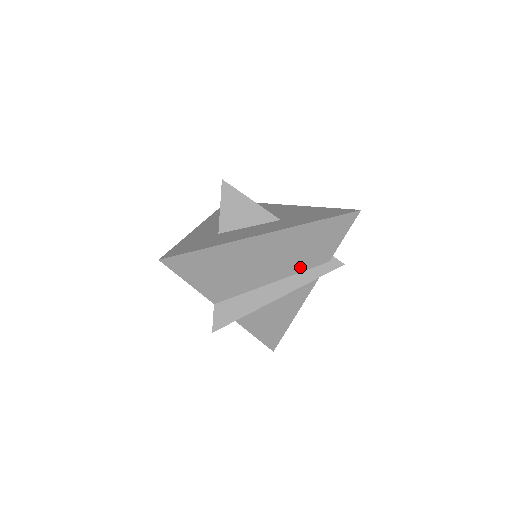
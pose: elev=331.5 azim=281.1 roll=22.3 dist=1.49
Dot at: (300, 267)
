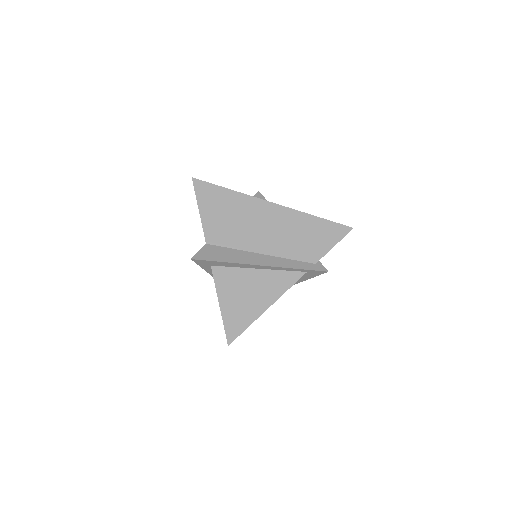
Dot at: (289, 253)
